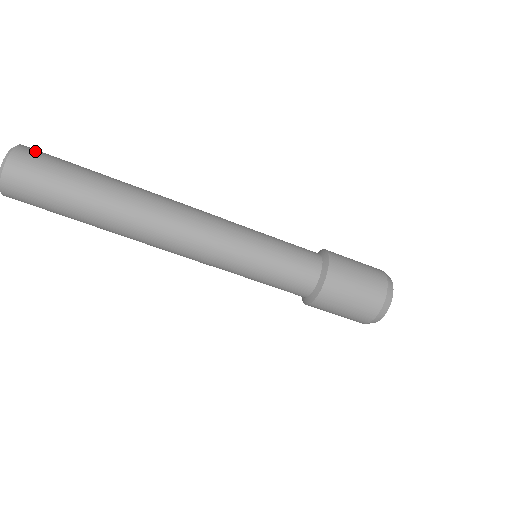
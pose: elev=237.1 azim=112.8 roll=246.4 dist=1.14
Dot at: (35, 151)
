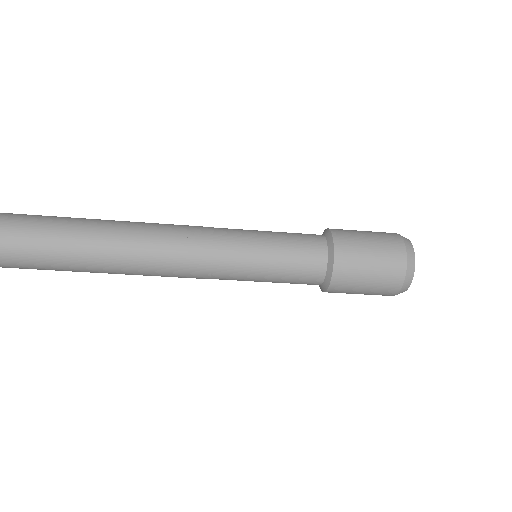
Dot at: out of frame
